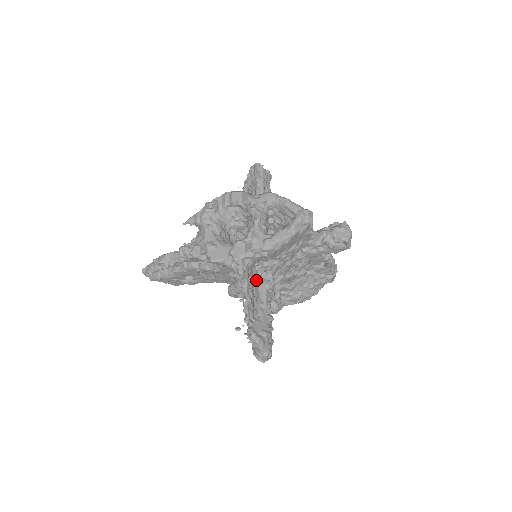
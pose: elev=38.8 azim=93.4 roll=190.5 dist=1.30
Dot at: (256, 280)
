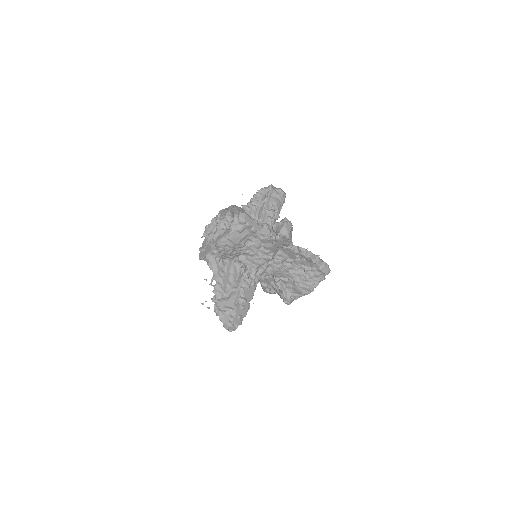
Dot at: (234, 271)
